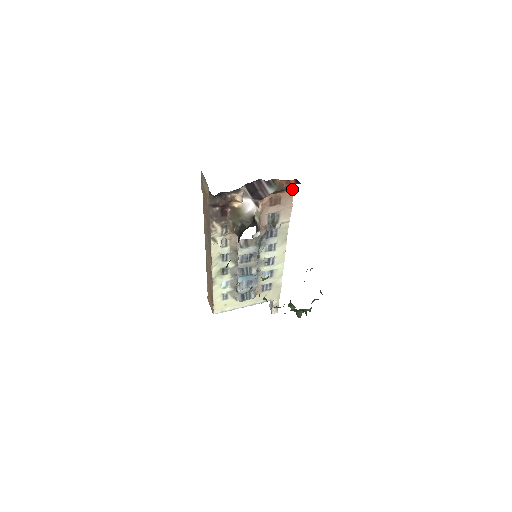
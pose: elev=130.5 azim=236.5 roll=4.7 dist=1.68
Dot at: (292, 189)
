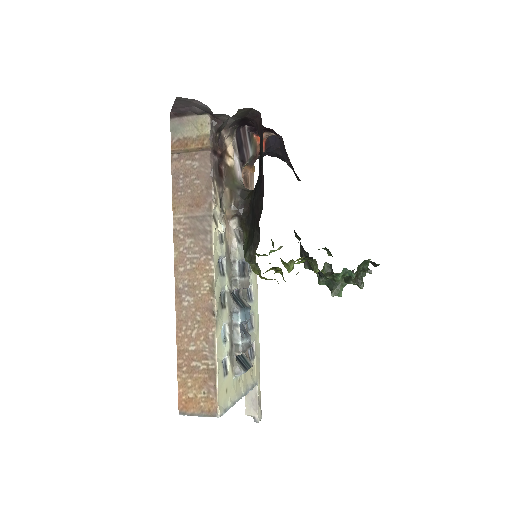
Dot at: (254, 169)
